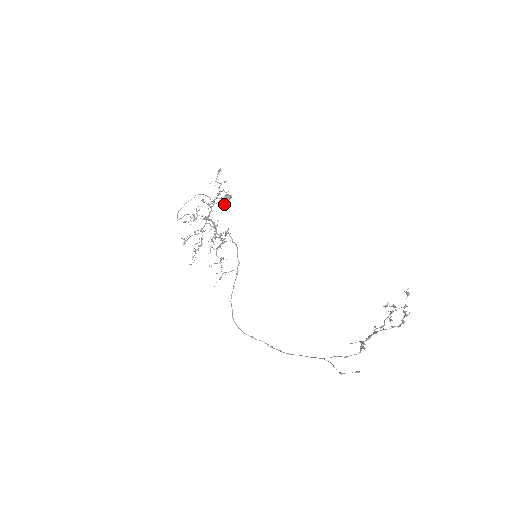
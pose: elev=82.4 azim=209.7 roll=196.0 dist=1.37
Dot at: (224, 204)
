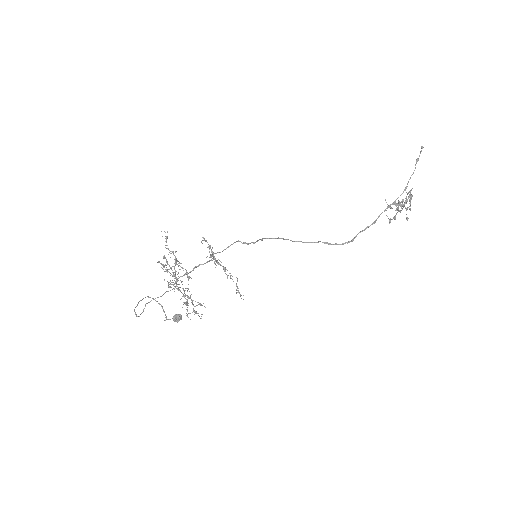
Dot at: (186, 272)
